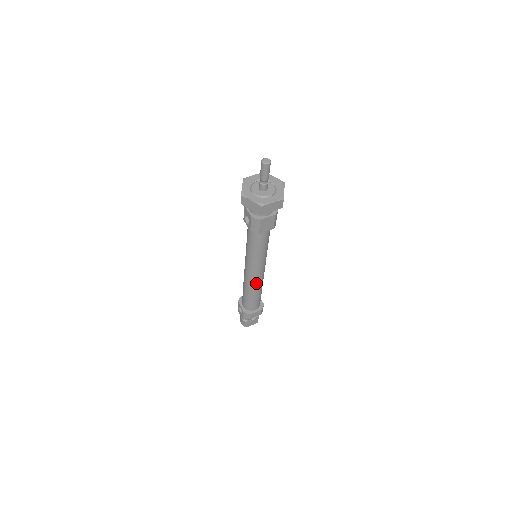
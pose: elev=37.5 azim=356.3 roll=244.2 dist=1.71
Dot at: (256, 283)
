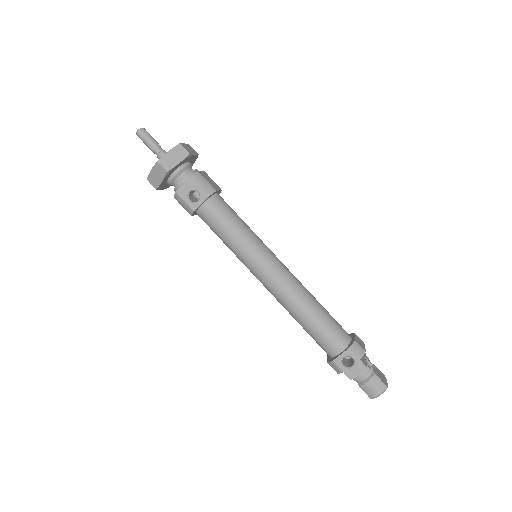
Dot at: (297, 282)
